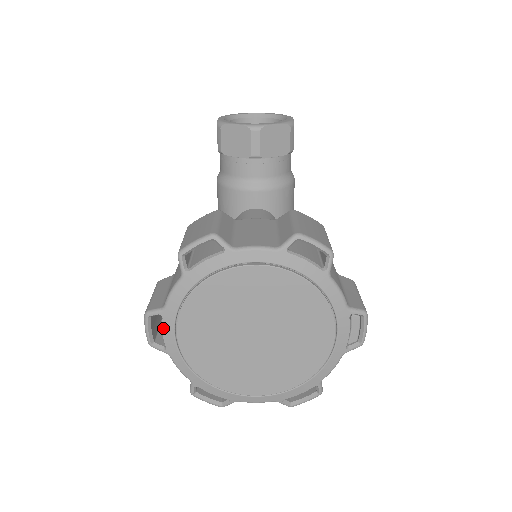
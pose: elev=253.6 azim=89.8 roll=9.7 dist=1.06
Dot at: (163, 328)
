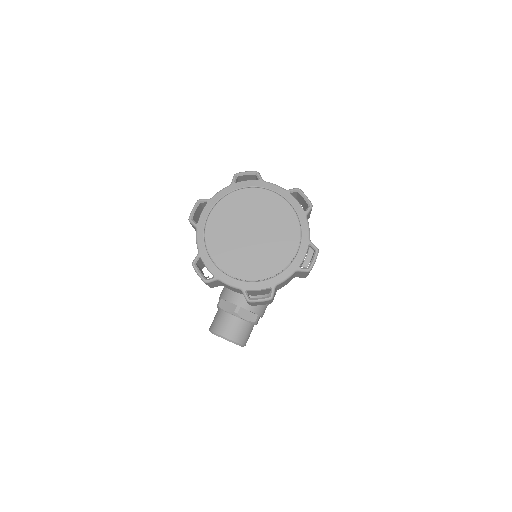
Dot at: (204, 209)
